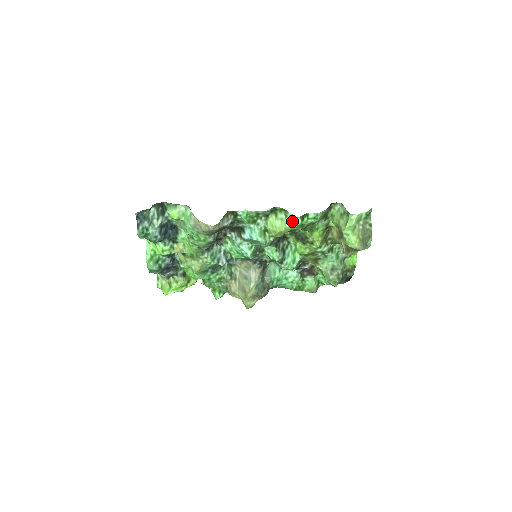
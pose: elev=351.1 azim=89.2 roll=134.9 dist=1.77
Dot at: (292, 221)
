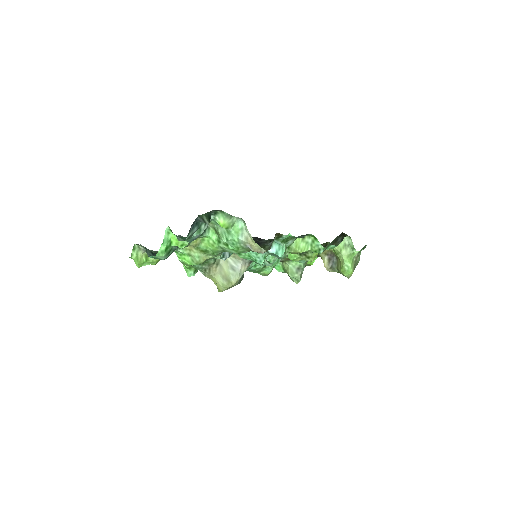
Dot at: (317, 249)
